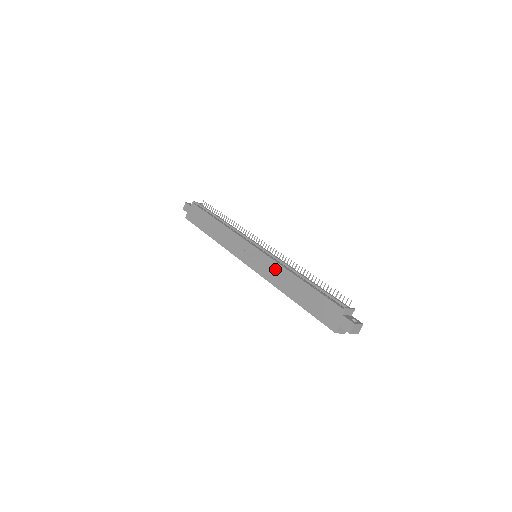
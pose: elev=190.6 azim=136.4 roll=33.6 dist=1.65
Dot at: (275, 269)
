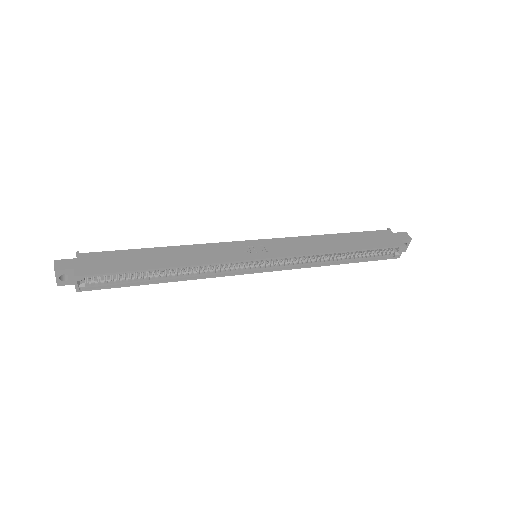
Dot at: (302, 241)
